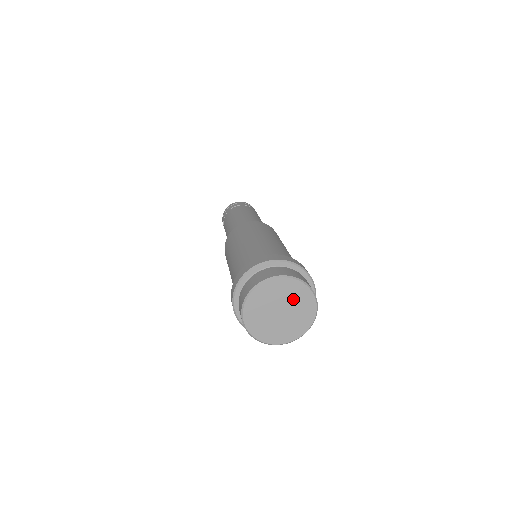
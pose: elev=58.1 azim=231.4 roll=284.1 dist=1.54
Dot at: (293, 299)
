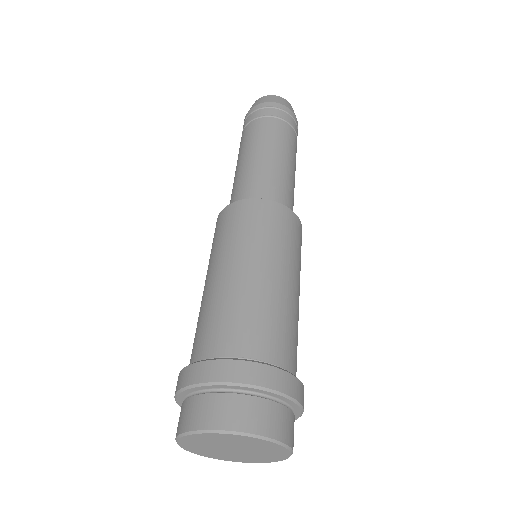
Dot at: (261, 453)
